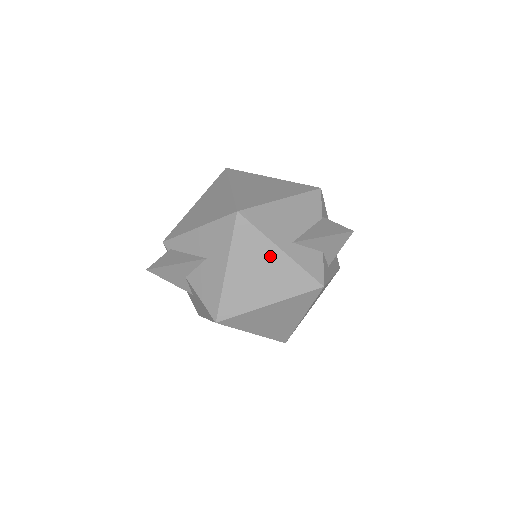
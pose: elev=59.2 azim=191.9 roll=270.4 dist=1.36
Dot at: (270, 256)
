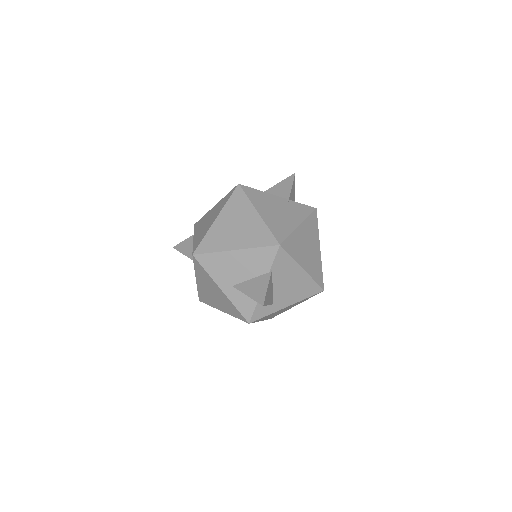
Dot at: (216, 288)
